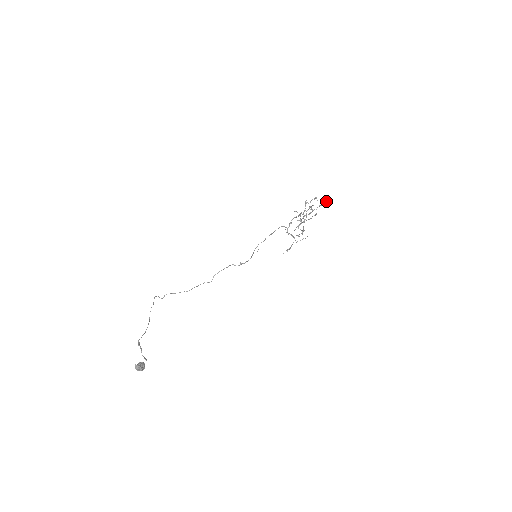
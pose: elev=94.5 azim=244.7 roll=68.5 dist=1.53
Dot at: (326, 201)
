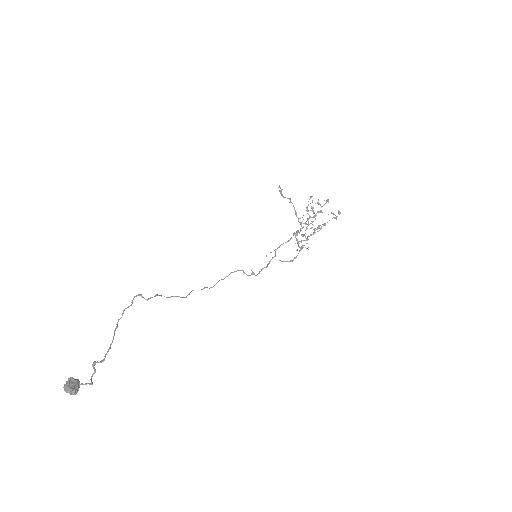
Dot at: (339, 213)
